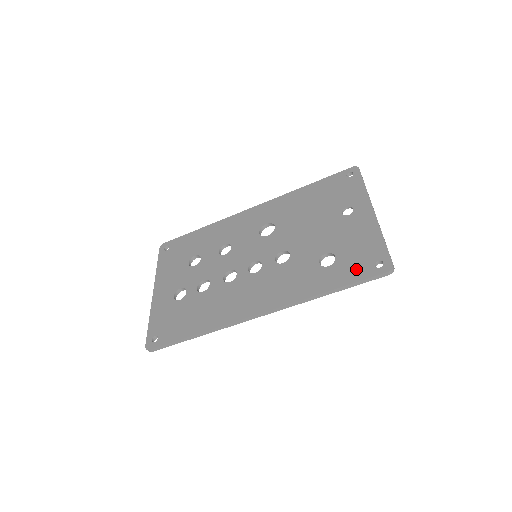
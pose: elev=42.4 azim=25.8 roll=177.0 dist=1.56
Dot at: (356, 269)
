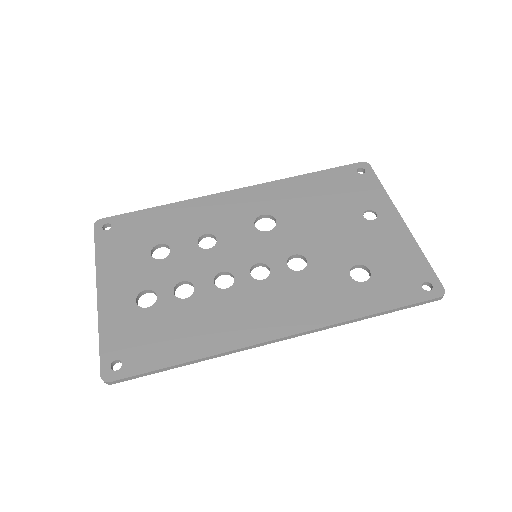
Dot at: (401, 289)
